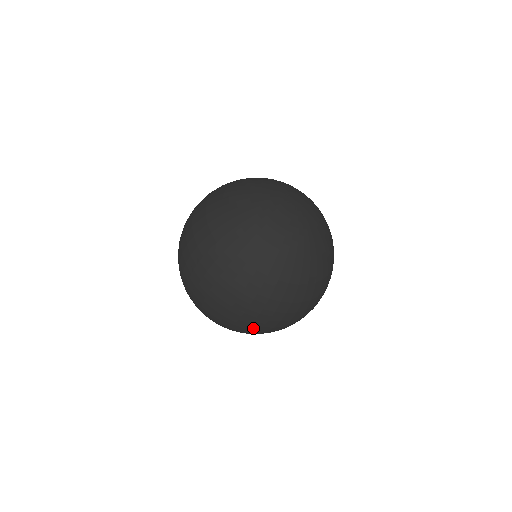
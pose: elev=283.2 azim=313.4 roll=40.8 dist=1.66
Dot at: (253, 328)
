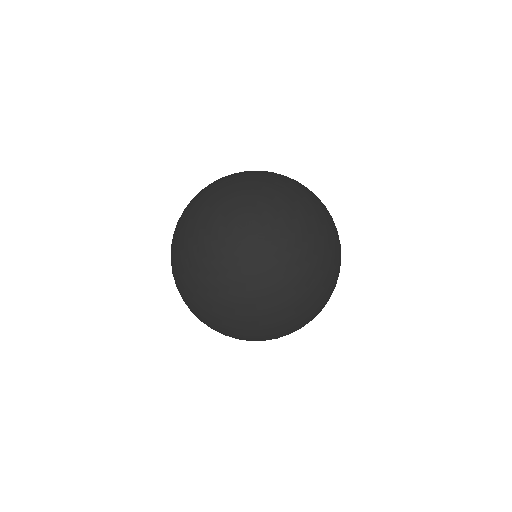
Dot at: occluded
